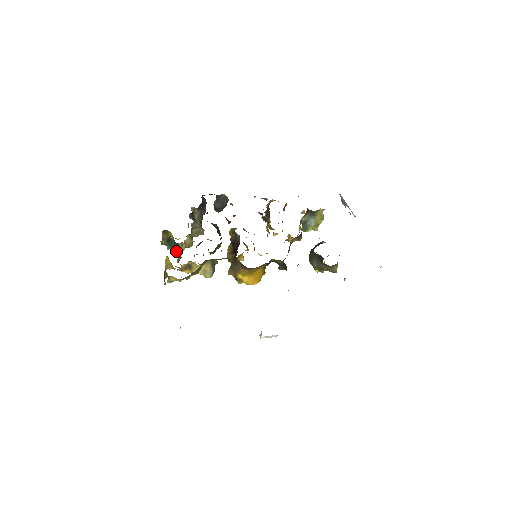
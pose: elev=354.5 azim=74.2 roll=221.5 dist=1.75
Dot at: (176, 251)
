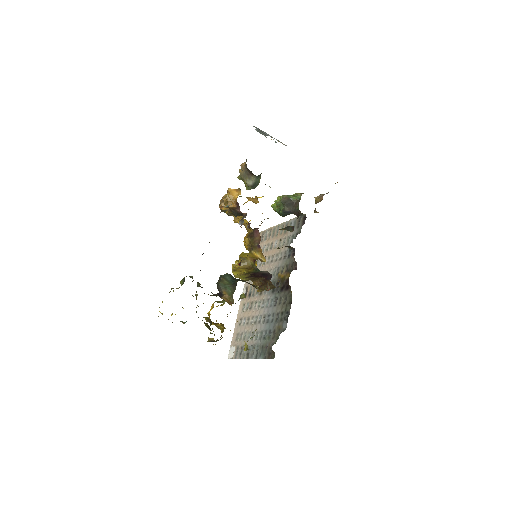
Dot at: occluded
